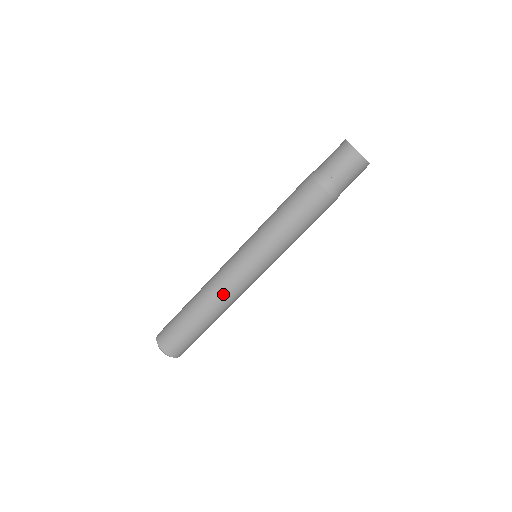
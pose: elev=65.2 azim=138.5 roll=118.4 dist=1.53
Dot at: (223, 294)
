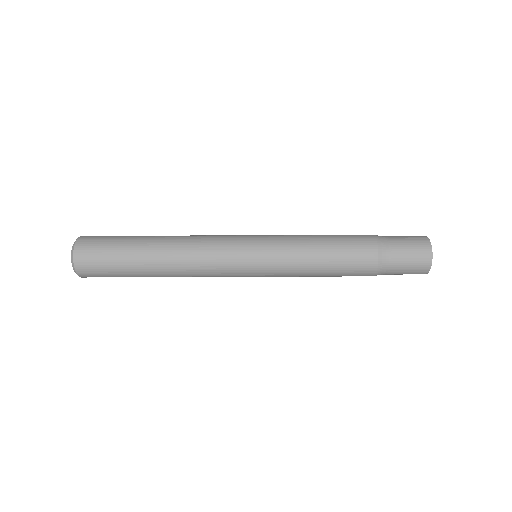
Dot at: occluded
